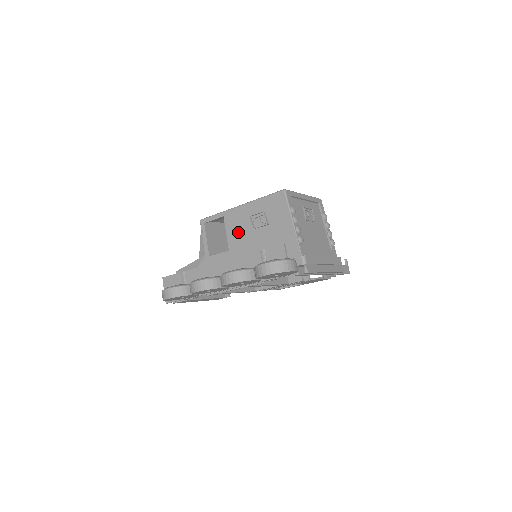
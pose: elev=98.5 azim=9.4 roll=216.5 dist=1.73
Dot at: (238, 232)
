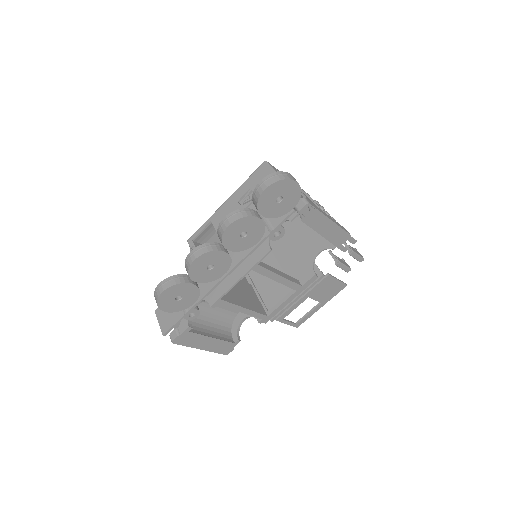
Dot at: occluded
